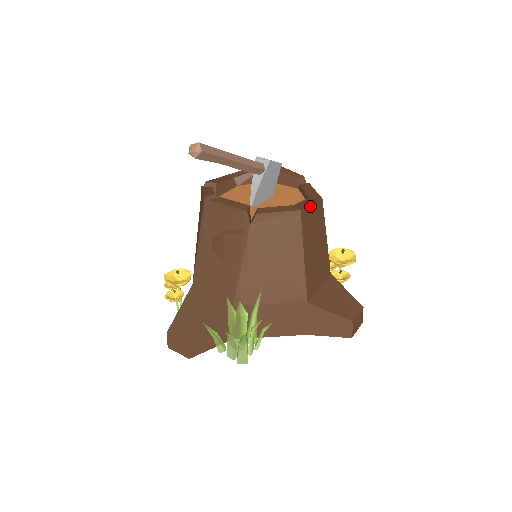
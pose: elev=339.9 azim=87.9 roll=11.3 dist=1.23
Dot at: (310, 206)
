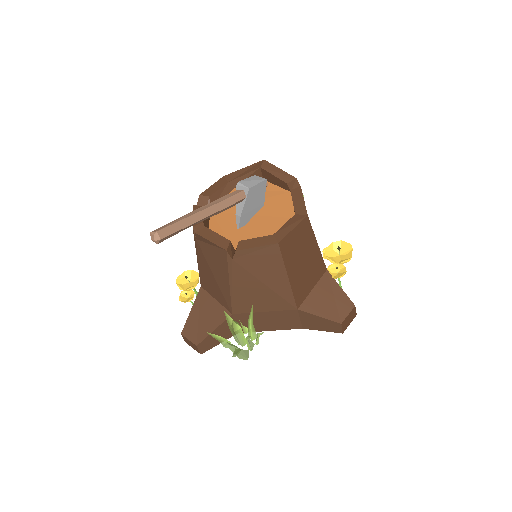
Dot at: (291, 232)
